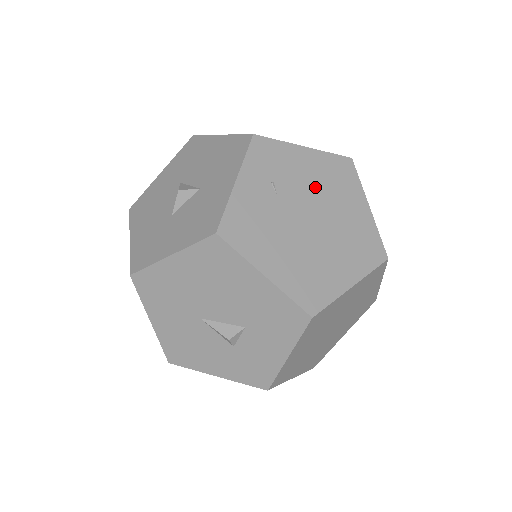
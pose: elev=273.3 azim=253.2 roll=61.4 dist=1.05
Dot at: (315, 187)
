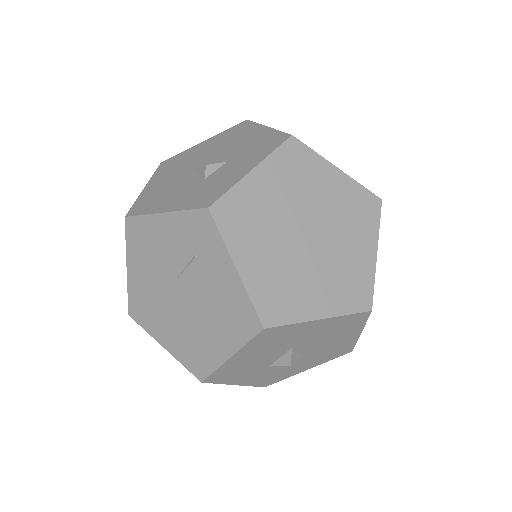
Dot at: occluded
